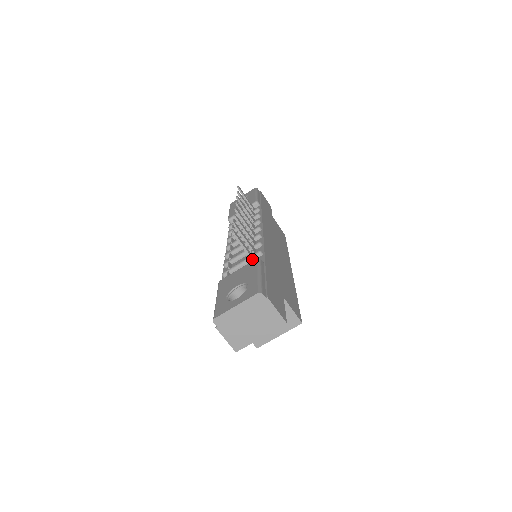
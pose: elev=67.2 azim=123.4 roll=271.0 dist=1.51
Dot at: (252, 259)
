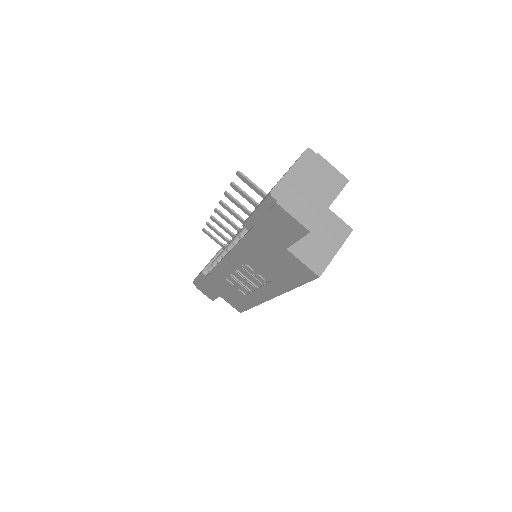
Dot at: occluded
